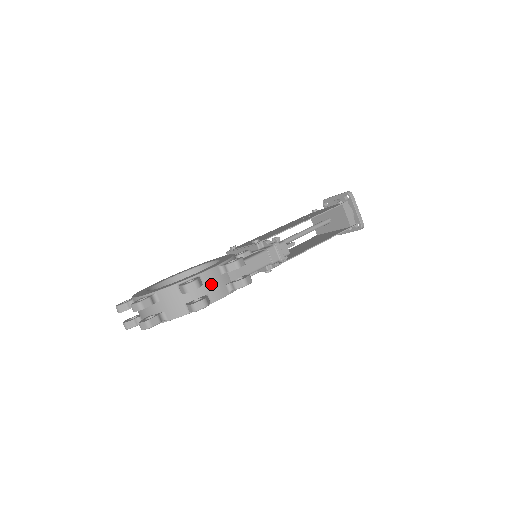
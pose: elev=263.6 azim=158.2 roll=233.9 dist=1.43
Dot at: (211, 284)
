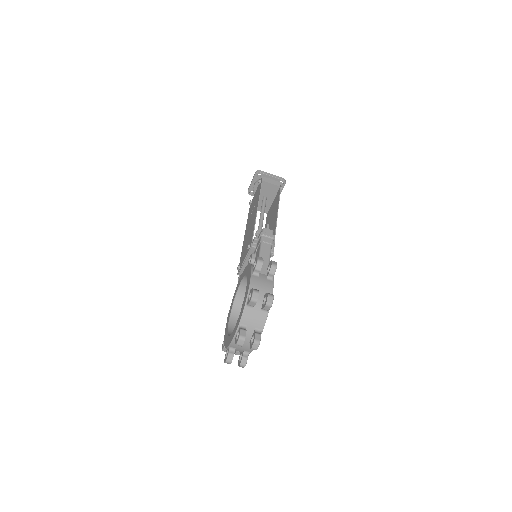
Dot at: (260, 286)
